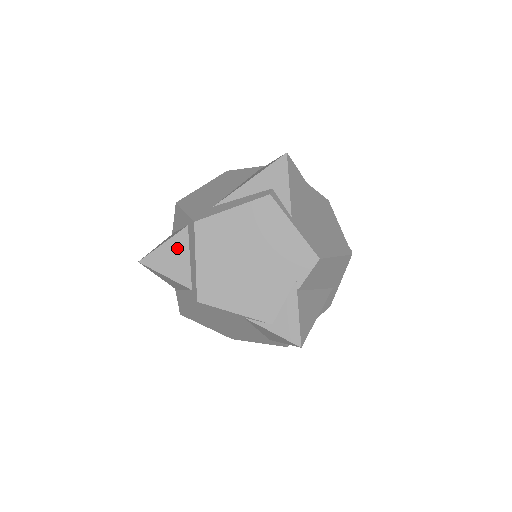
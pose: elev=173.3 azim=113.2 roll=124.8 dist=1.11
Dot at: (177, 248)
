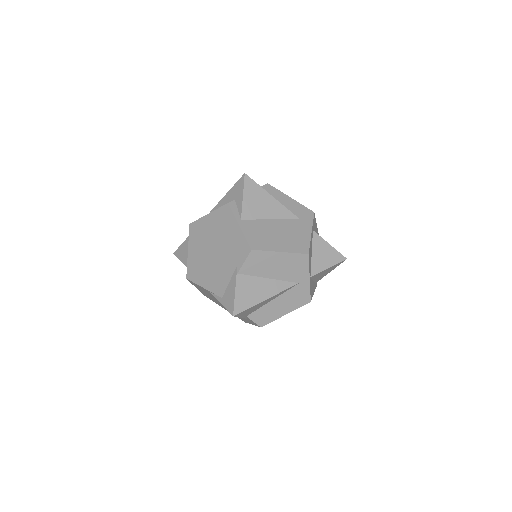
Dot at: occluded
